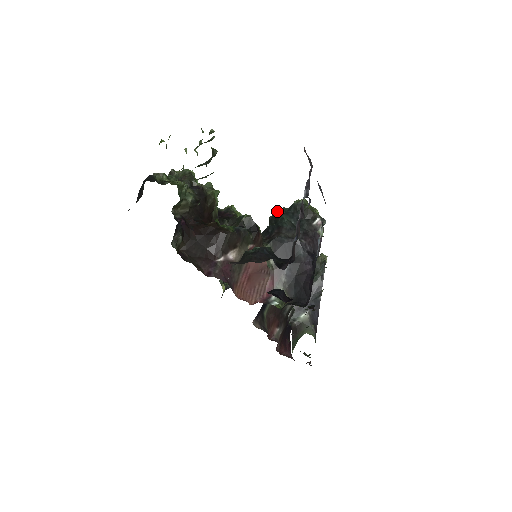
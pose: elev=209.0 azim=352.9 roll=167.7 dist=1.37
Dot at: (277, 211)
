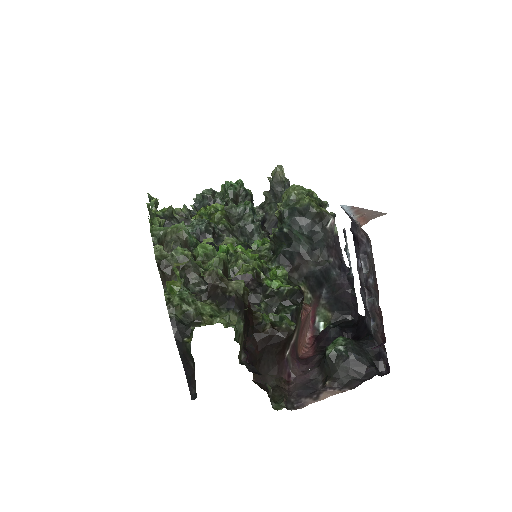
Dot at: (282, 225)
